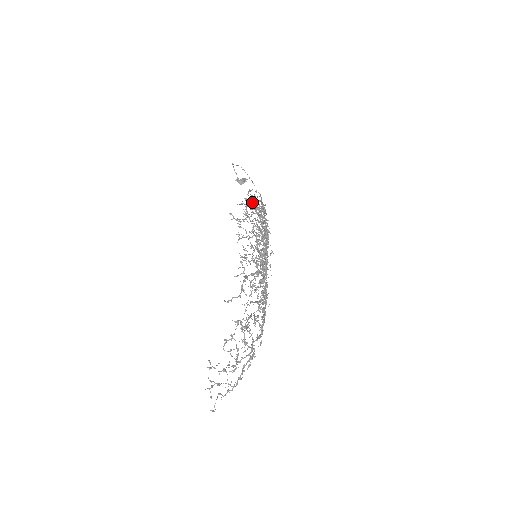
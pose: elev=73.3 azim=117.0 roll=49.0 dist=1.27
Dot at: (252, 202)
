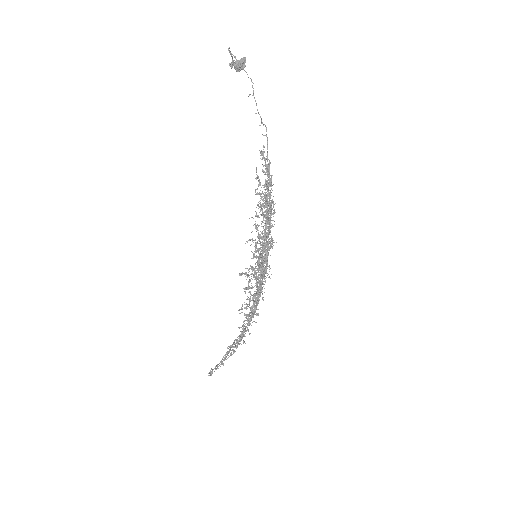
Dot at: occluded
